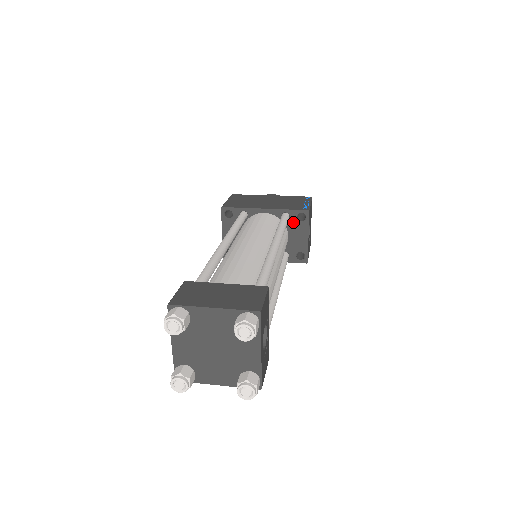
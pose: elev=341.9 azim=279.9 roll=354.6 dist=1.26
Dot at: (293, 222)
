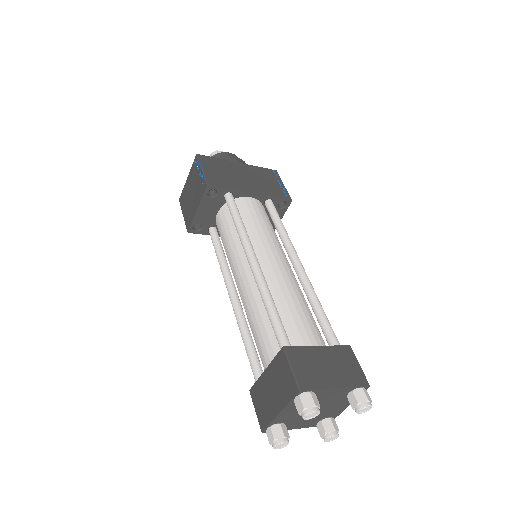
Dot at: occluded
